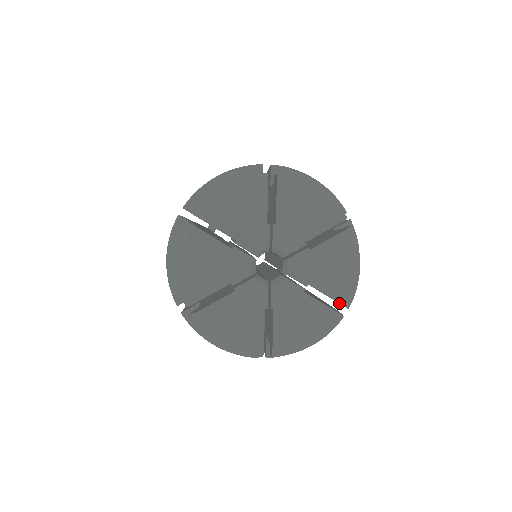
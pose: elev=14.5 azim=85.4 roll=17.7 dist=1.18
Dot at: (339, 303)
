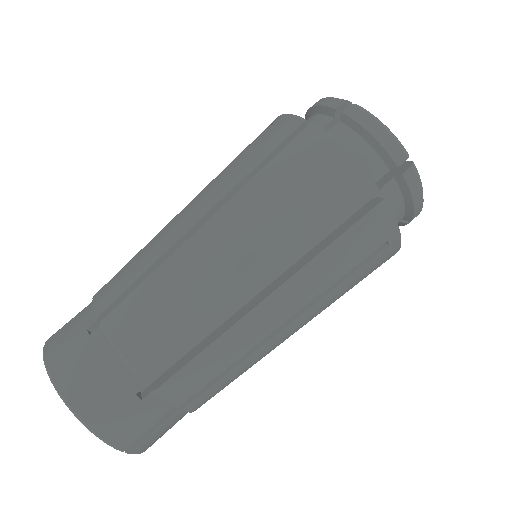
Dot at: occluded
